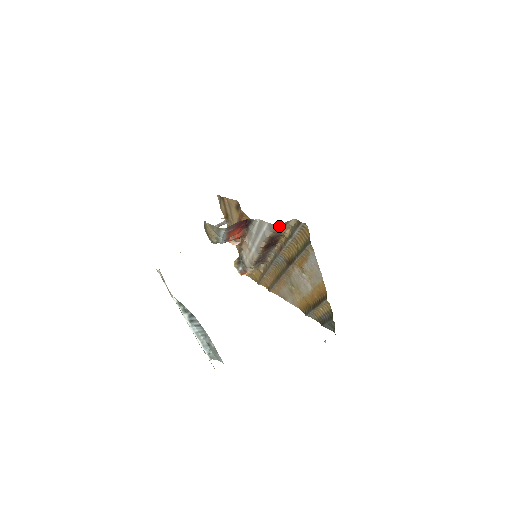
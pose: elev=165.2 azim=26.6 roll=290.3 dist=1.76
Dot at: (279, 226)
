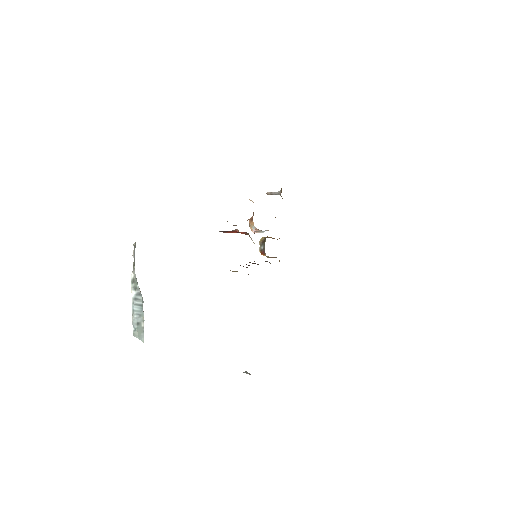
Dot at: occluded
